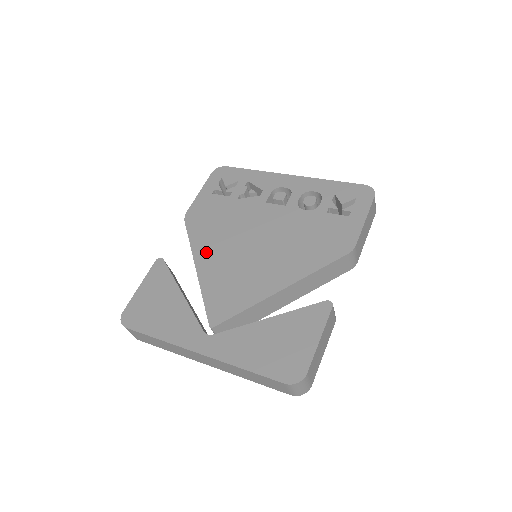
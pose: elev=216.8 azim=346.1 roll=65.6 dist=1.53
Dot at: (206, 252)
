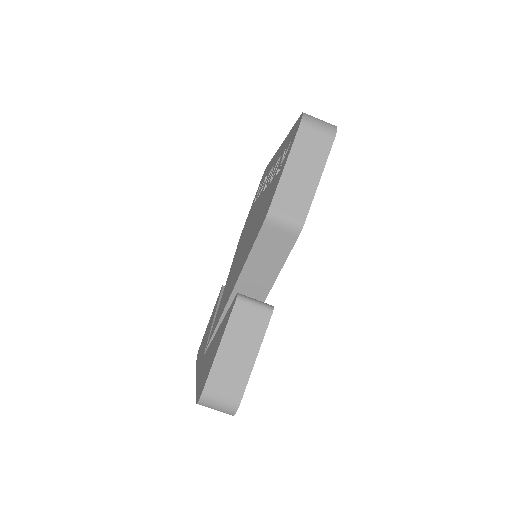
Dot at: (231, 269)
